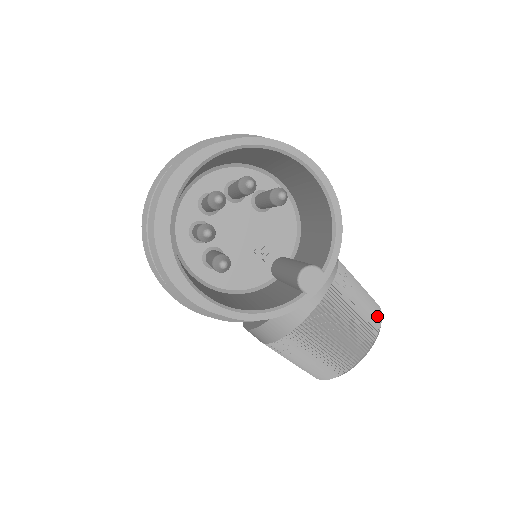
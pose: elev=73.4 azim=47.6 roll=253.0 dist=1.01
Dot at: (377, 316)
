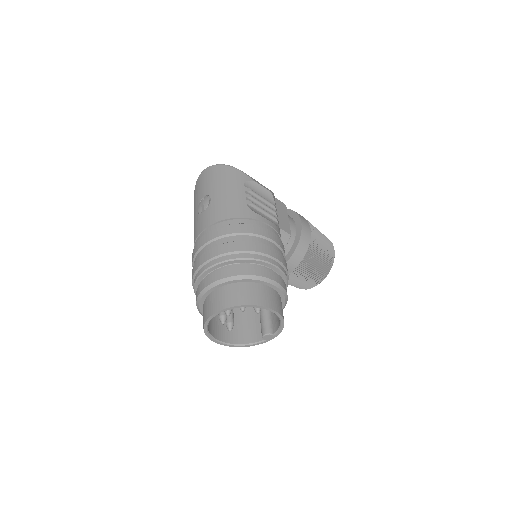
Dot at: (329, 267)
